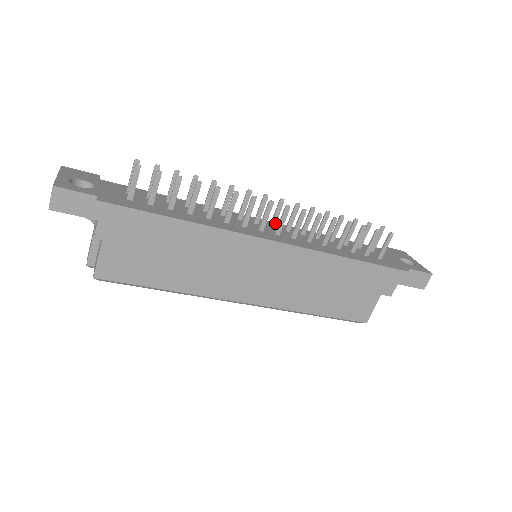
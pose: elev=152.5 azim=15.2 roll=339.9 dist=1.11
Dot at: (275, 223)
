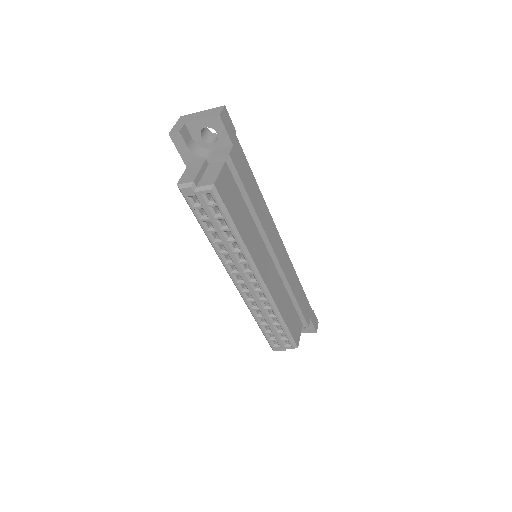
Dot at: occluded
